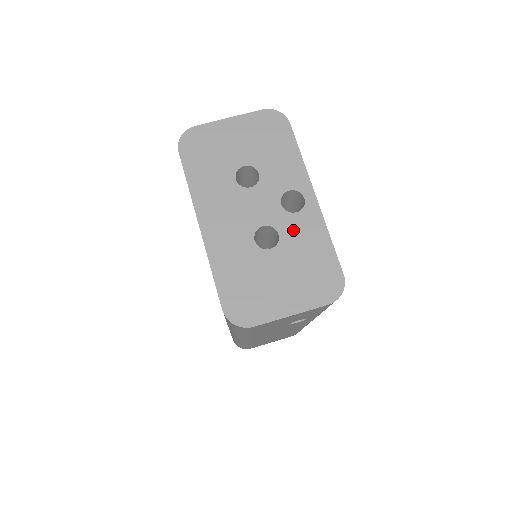
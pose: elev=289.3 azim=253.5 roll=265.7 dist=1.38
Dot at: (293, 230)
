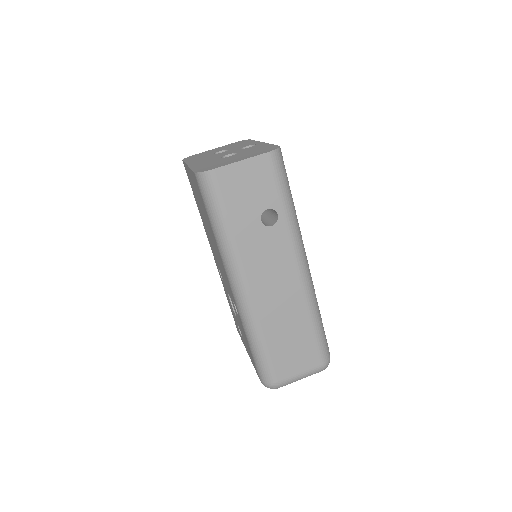
Dot at: (247, 150)
